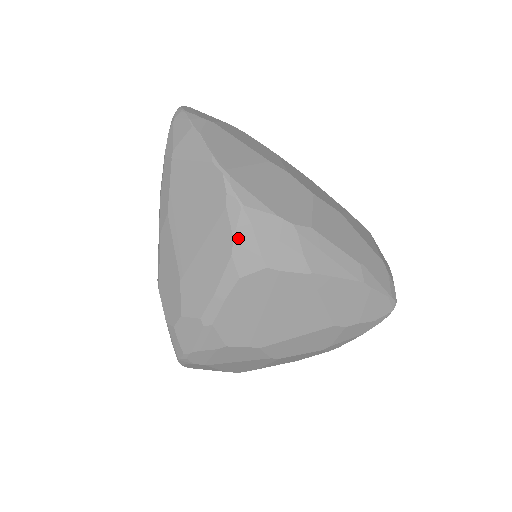
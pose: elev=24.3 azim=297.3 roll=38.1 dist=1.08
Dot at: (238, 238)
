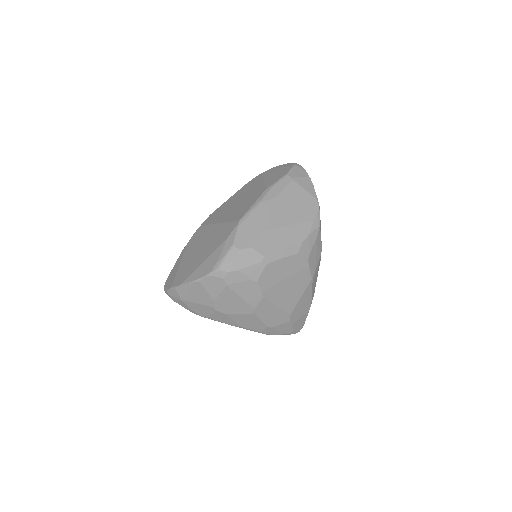
Dot at: (310, 237)
